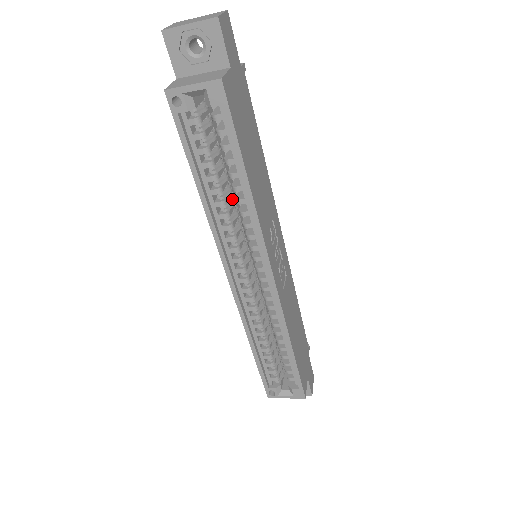
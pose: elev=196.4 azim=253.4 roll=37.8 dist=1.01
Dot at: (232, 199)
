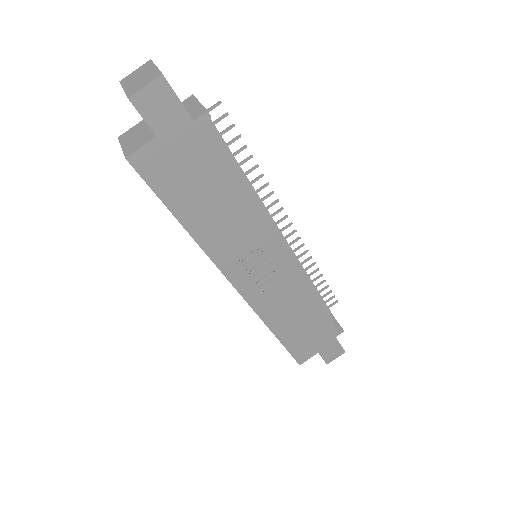
Dot at: occluded
